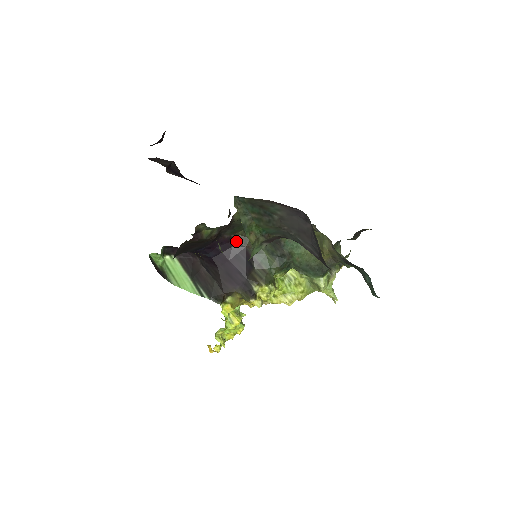
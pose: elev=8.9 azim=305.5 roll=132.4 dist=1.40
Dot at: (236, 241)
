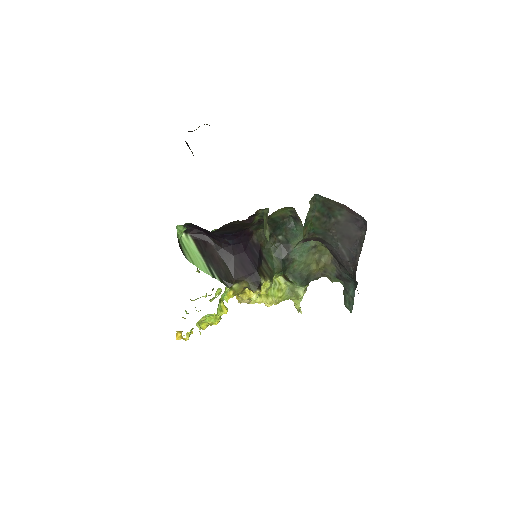
Dot at: (254, 237)
